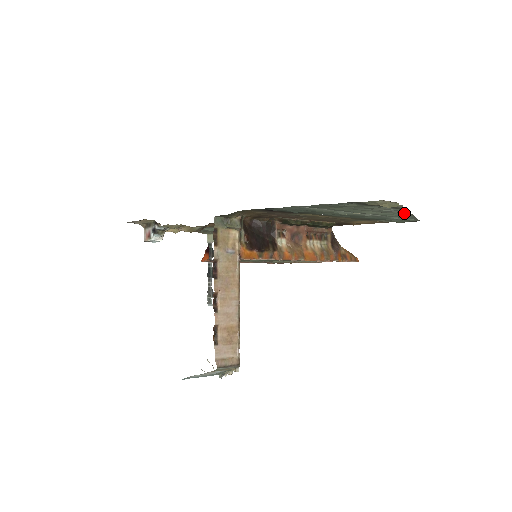
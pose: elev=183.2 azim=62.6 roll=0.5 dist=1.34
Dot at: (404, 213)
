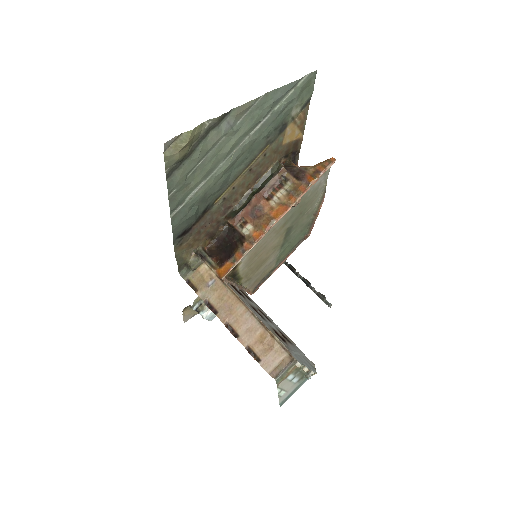
Dot at: (256, 105)
